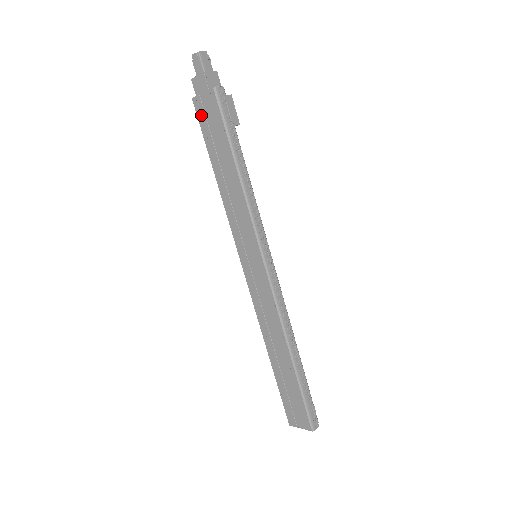
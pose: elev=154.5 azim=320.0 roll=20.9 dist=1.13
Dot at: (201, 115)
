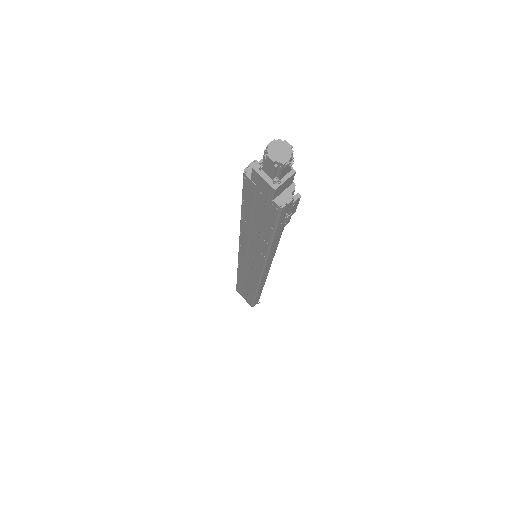
Dot at: (249, 191)
